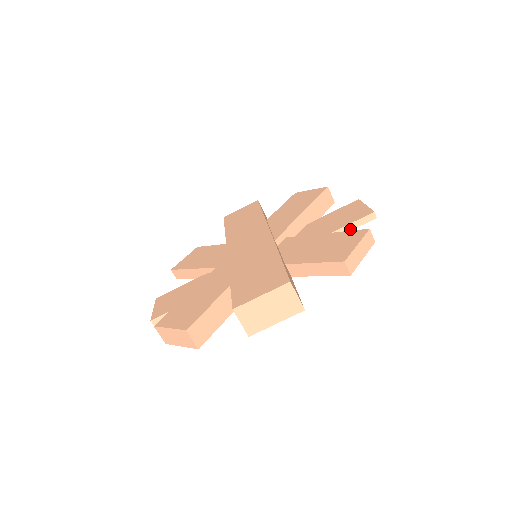
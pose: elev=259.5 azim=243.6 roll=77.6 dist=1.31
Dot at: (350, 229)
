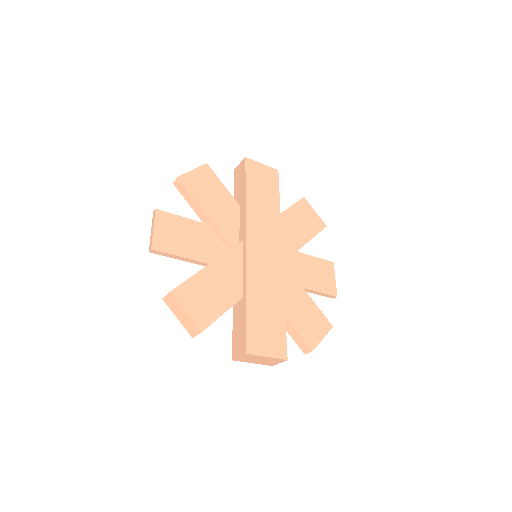
Dot at: (318, 294)
